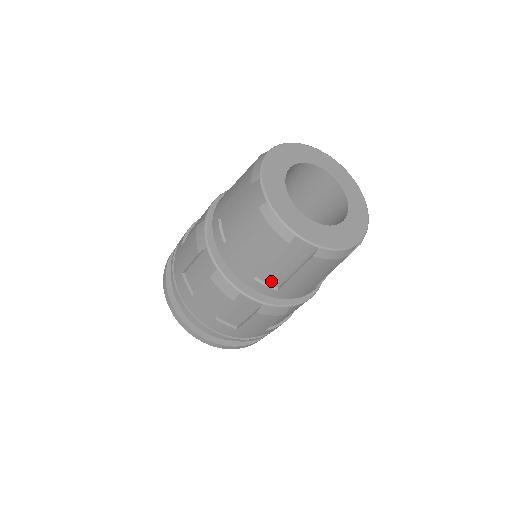
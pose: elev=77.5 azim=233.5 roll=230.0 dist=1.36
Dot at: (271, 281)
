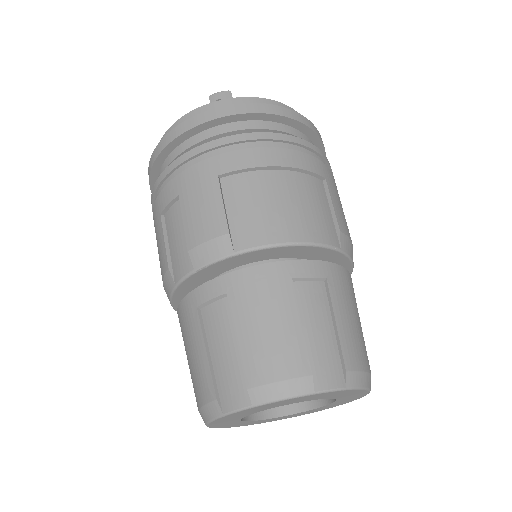
Dot at: occluded
